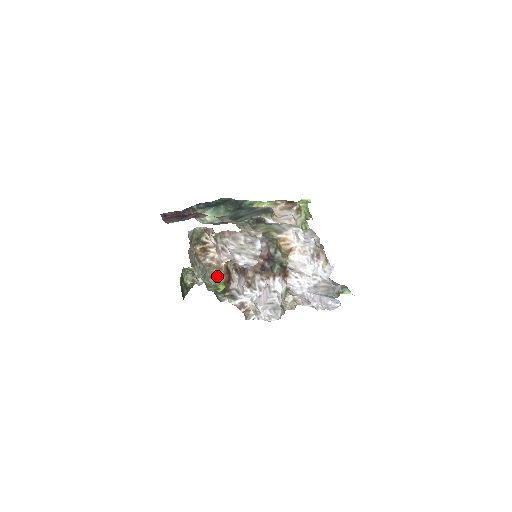
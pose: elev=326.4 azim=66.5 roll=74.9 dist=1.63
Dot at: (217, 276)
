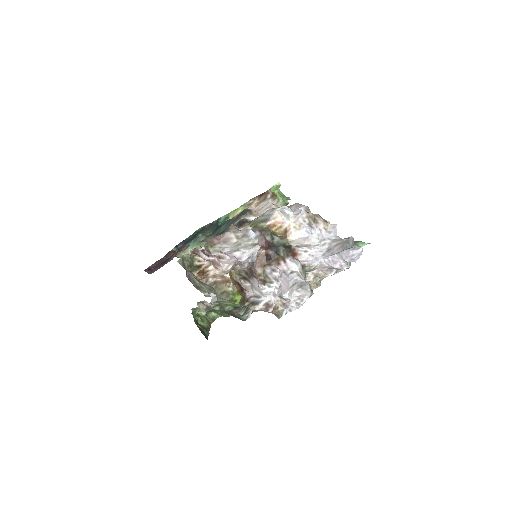
Dot at: (228, 290)
